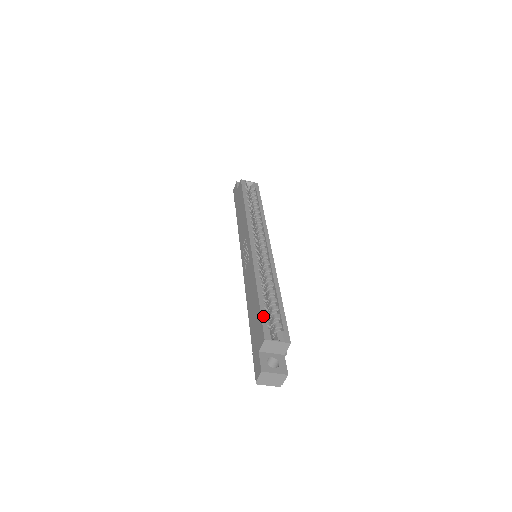
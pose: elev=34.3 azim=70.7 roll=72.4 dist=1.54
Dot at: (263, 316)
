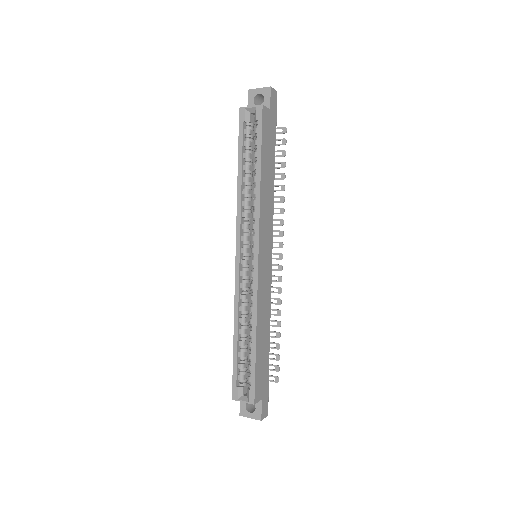
Dot at: (234, 372)
